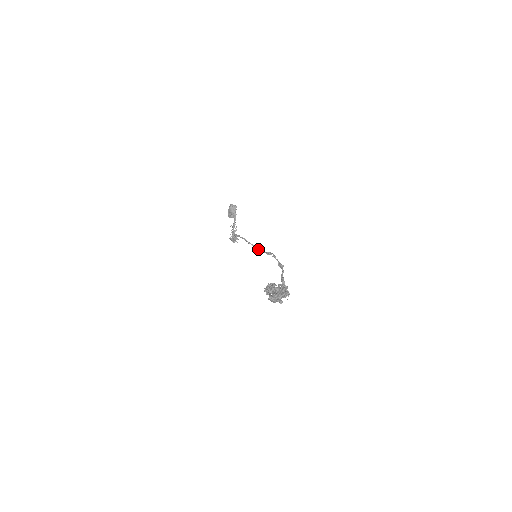
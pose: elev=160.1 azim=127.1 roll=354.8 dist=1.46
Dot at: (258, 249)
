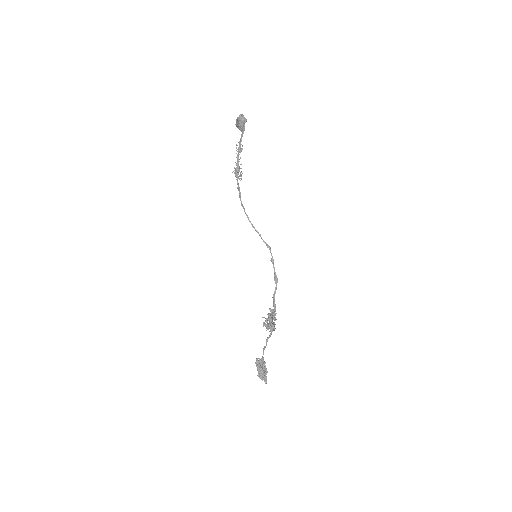
Dot at: occluded
